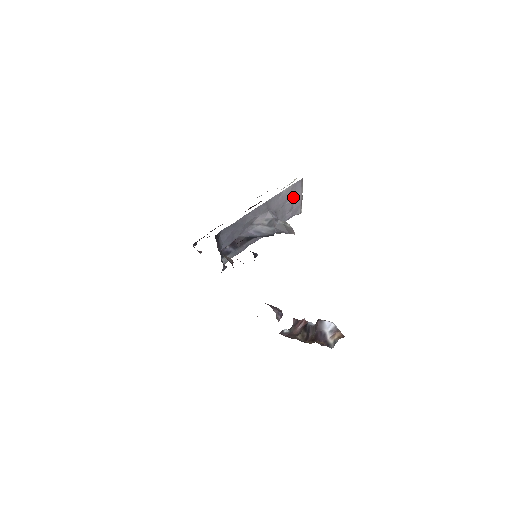
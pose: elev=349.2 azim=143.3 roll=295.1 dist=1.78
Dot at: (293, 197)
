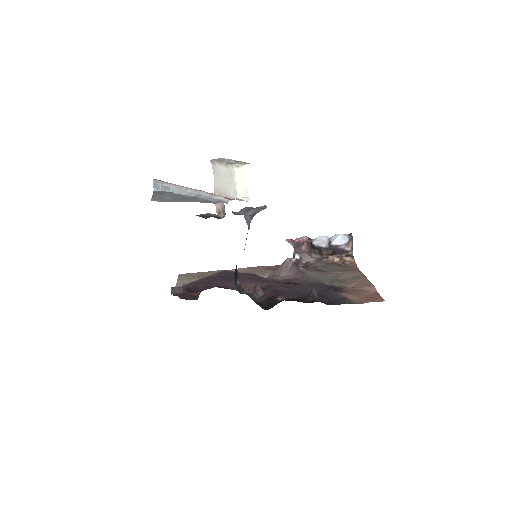
Dot at: occluded
